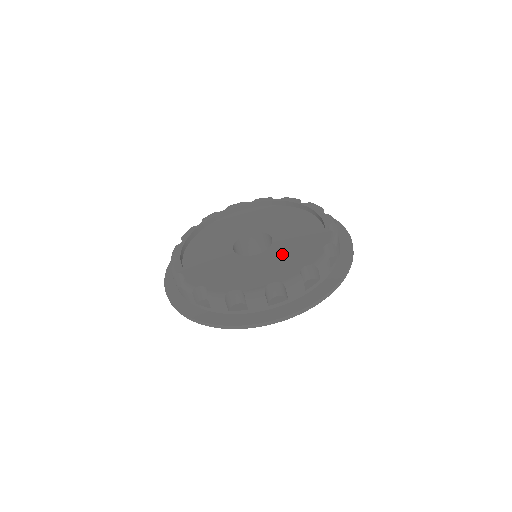
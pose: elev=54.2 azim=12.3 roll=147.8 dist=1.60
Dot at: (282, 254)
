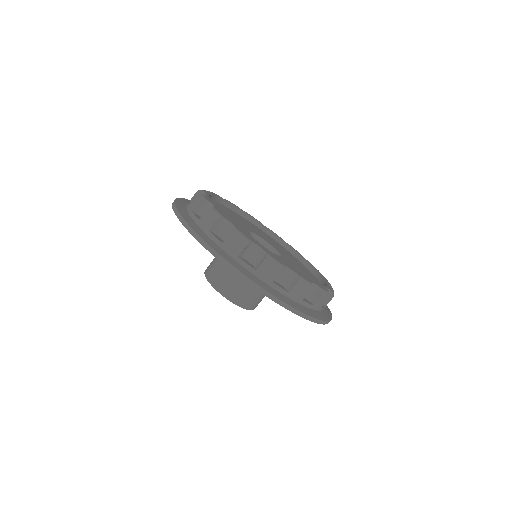
Dot at: (290, 267)
